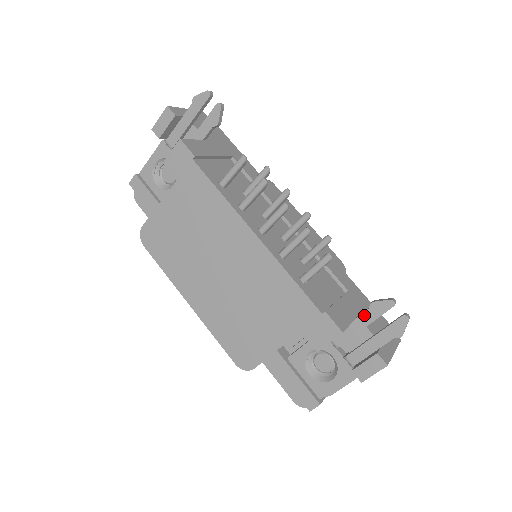
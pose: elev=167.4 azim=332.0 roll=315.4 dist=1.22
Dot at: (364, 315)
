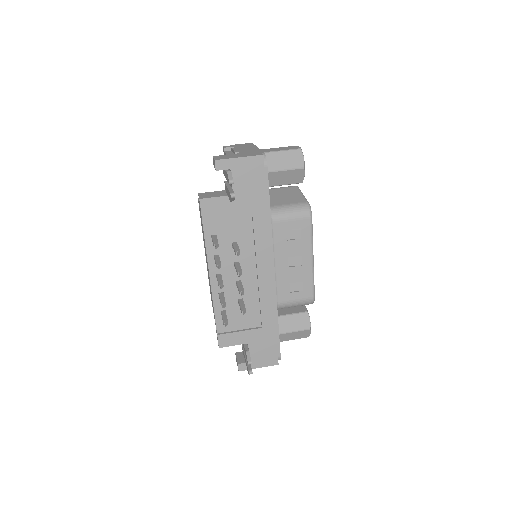
Dot at: (244, 349)
